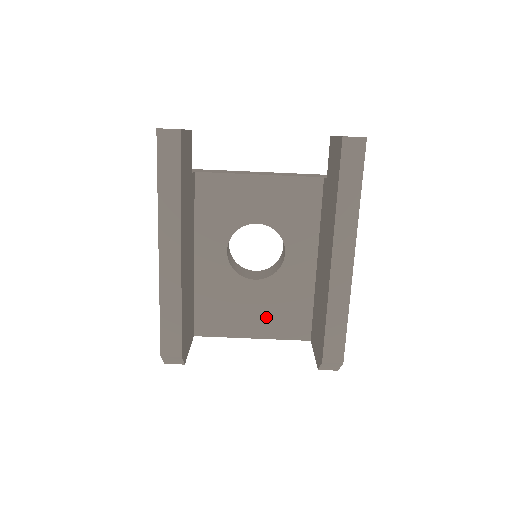
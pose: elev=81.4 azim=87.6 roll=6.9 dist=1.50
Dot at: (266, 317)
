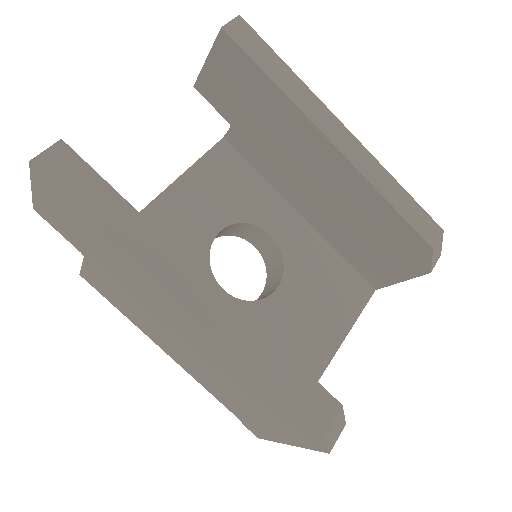
Dot at: (324, 313)
